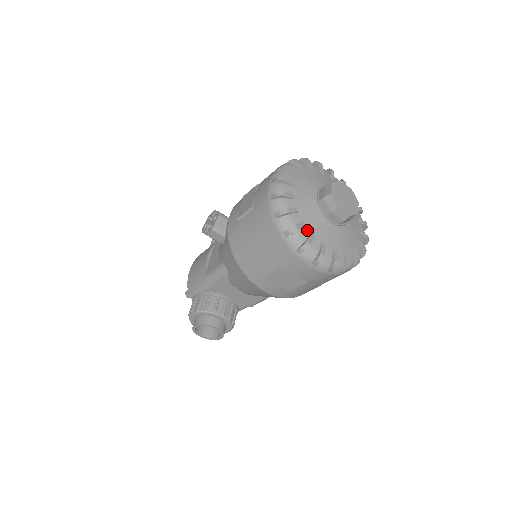
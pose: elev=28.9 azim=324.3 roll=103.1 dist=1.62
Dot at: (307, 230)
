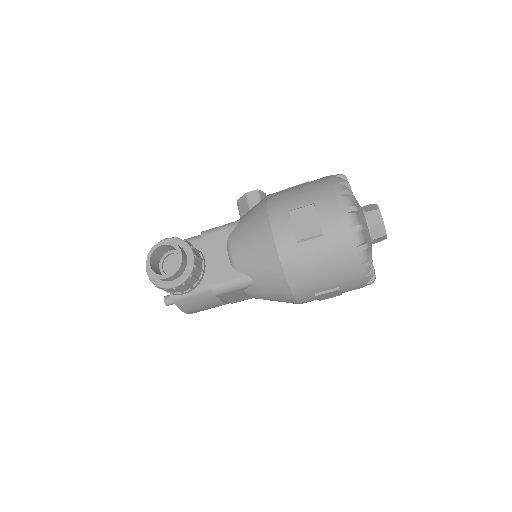
Dot at: occluded
